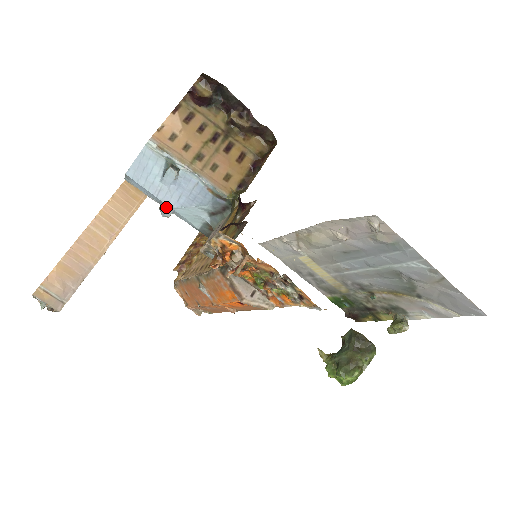
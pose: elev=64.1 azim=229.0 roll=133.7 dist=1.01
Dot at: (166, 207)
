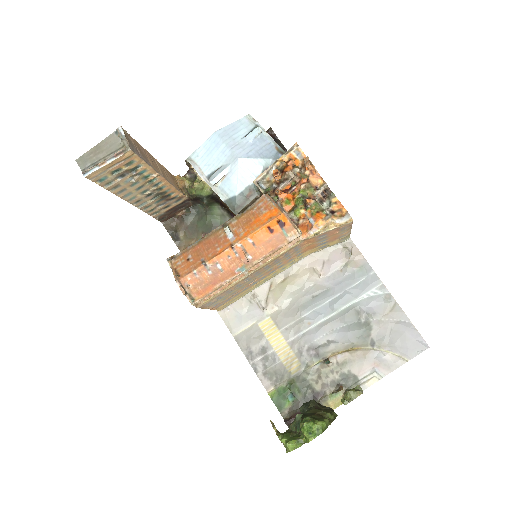
Dot at: (225, 167)
